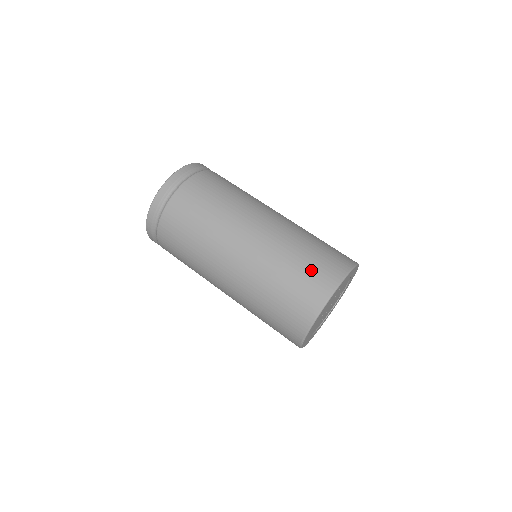
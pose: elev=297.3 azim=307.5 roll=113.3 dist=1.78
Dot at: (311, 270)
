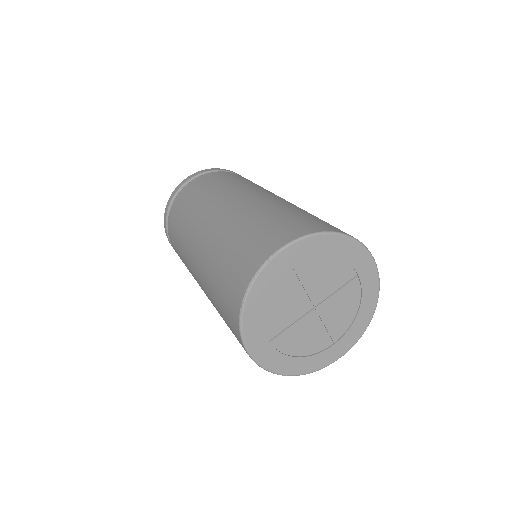
Dot at: occluded
